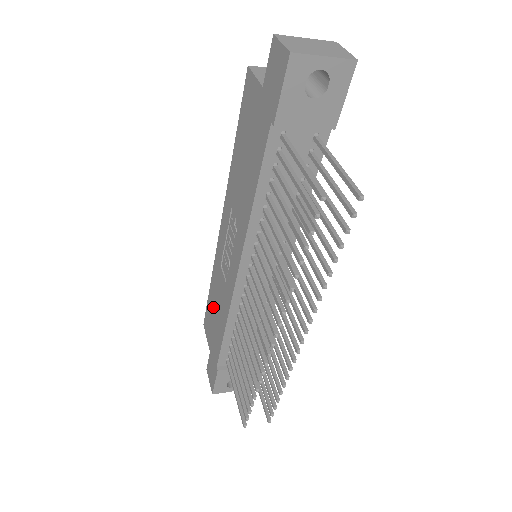
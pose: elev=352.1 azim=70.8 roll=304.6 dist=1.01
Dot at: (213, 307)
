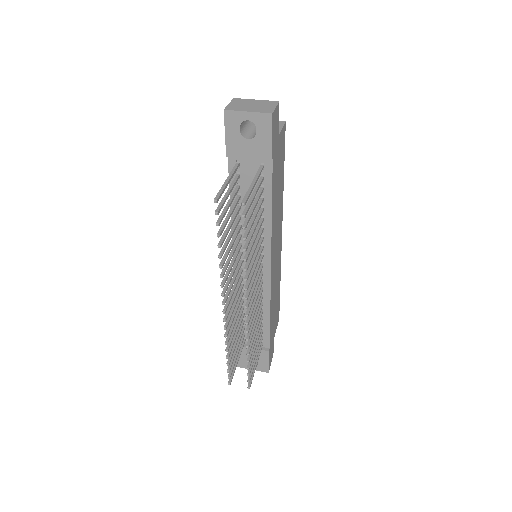
Dot at: occluded
